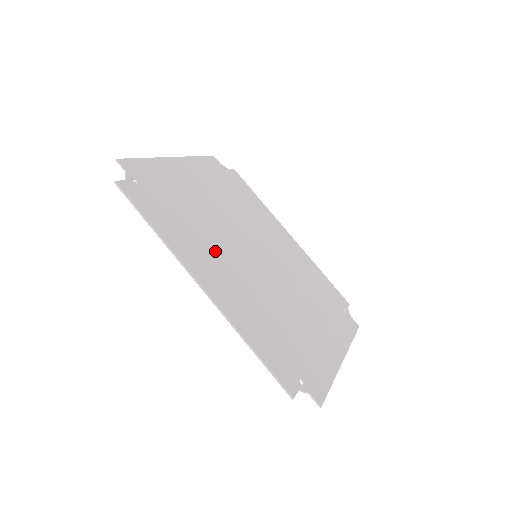
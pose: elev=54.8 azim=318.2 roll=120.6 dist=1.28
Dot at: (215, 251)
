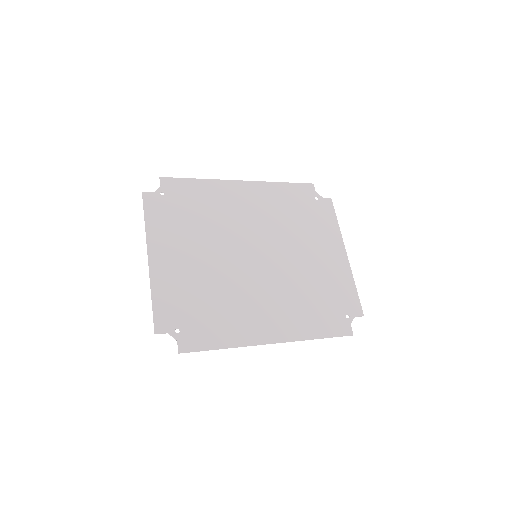
Dot at: (248, 302)
